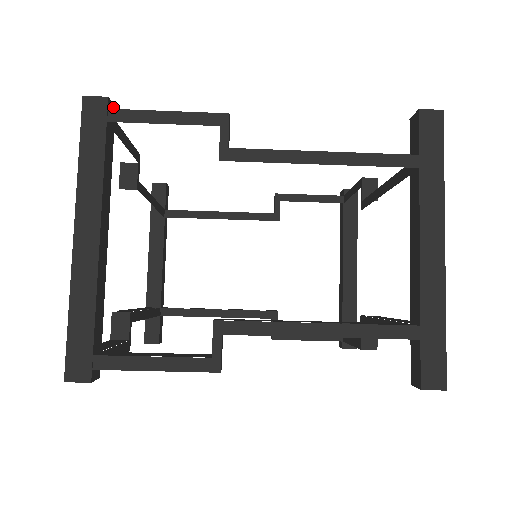
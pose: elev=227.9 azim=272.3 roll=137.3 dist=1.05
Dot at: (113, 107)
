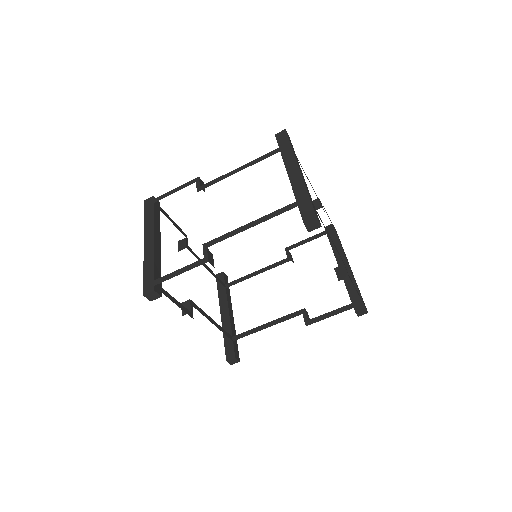
Dot at: (158, 201)
